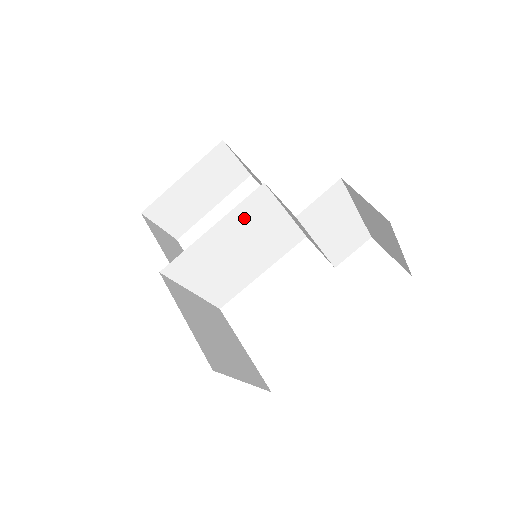
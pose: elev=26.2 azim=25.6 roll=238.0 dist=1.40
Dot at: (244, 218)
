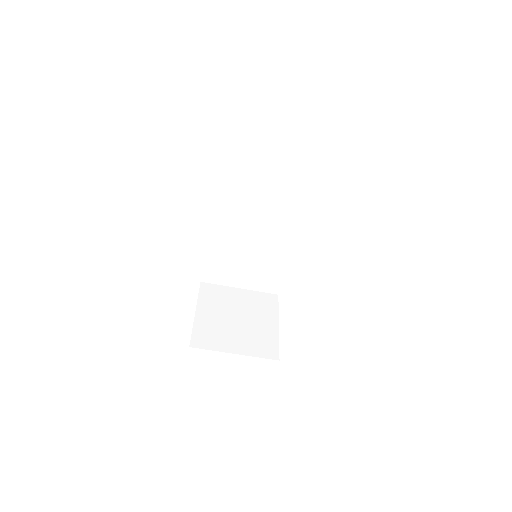
Dot at: occluded
